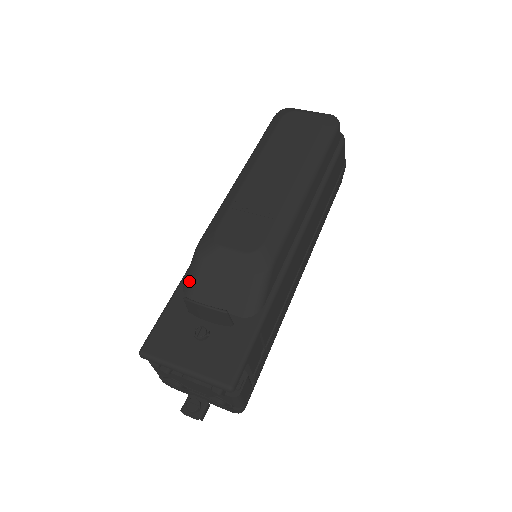
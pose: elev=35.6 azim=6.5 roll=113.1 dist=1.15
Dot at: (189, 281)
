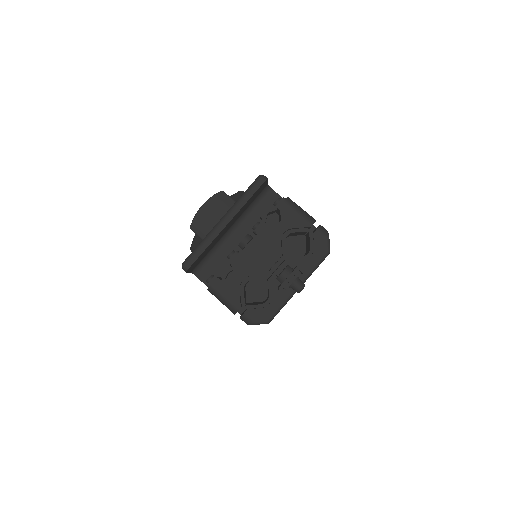
Dot at: occluded
